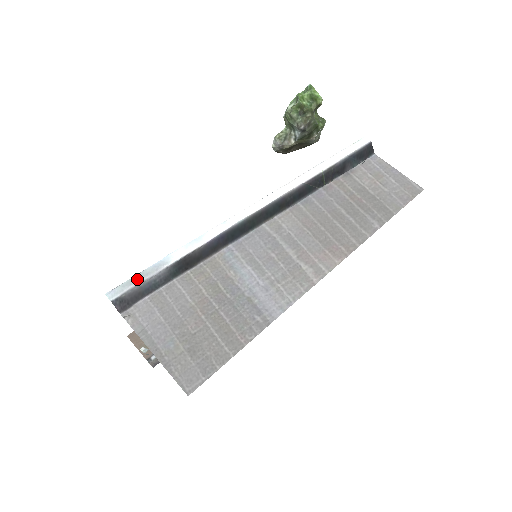
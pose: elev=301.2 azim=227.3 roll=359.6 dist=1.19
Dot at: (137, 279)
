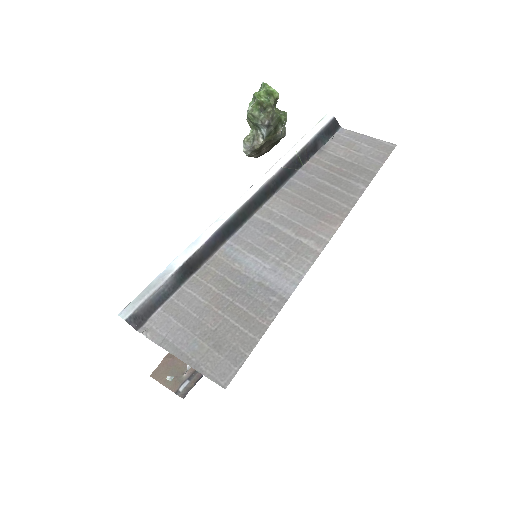
Dot at: (145, 293)
